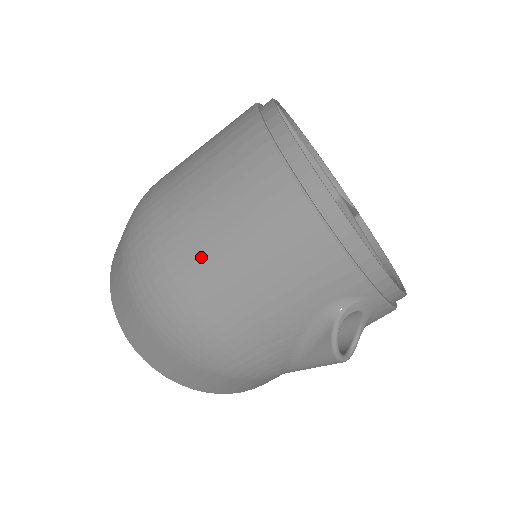
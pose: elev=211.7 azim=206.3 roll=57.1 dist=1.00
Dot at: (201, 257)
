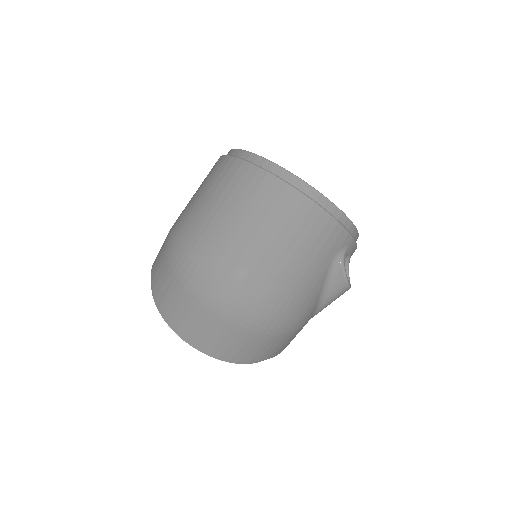
Dot at: (258, 258)
